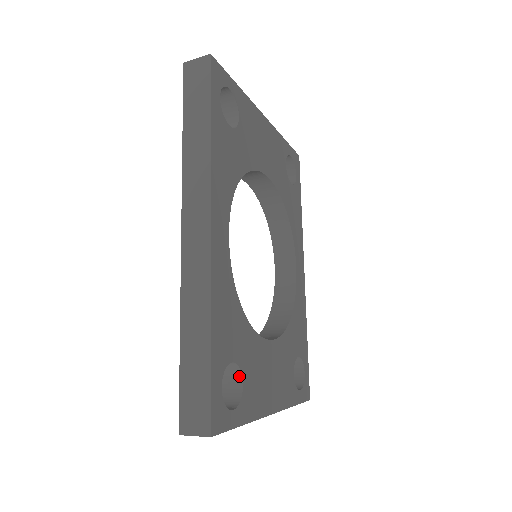
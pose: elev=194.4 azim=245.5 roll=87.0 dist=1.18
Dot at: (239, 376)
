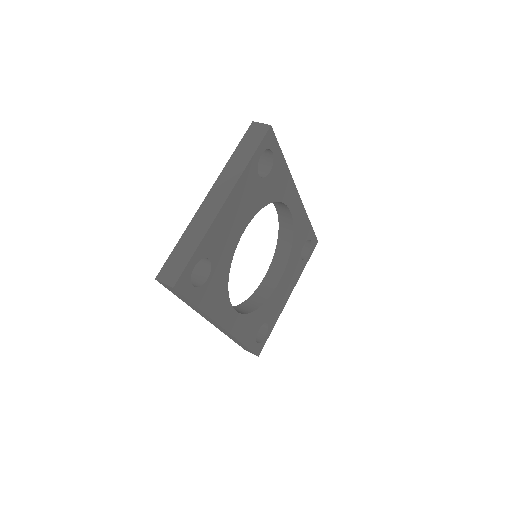
Dot at: (265, 322)
